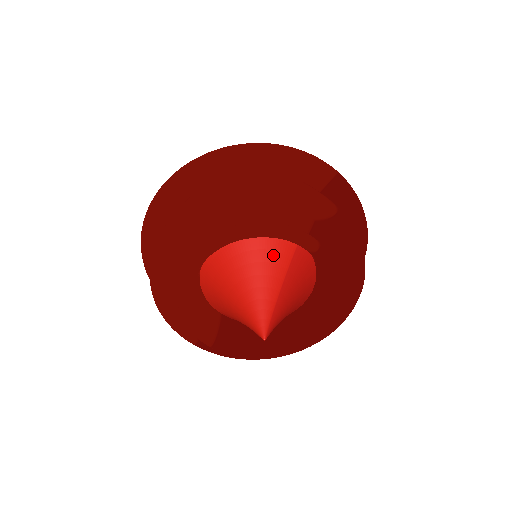
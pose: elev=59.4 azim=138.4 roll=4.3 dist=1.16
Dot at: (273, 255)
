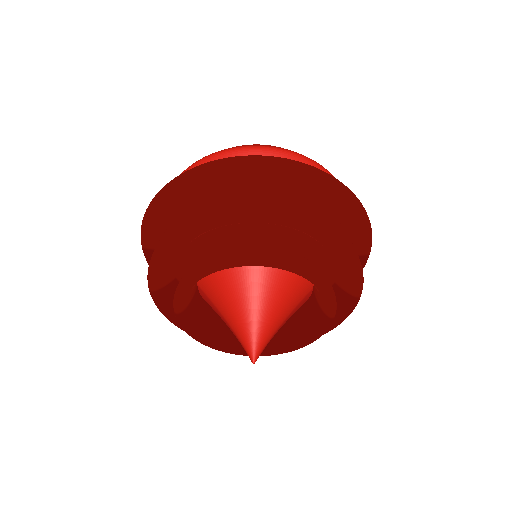
Dot at: (297, 292)
